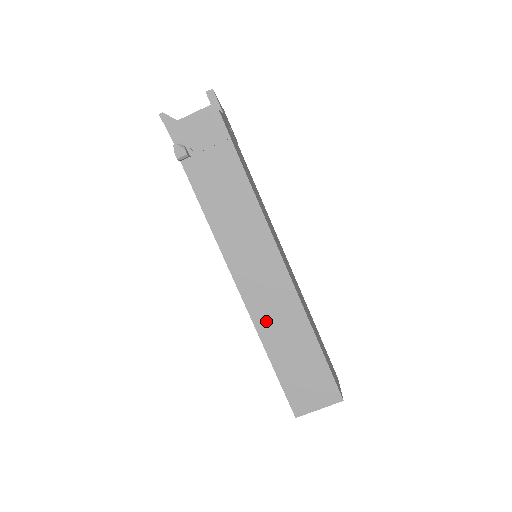
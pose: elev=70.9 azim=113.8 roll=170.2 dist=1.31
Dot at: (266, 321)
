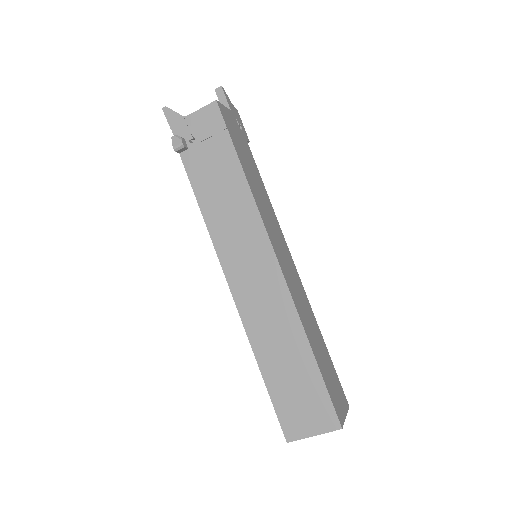
Dot at: (257, 325)
